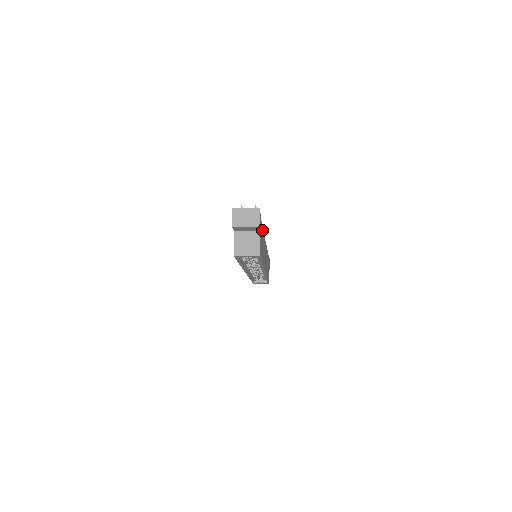
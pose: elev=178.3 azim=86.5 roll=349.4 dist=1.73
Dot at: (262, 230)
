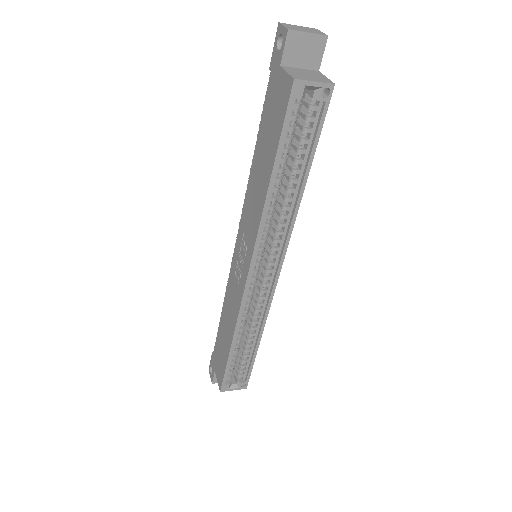
Dot at: occluded
